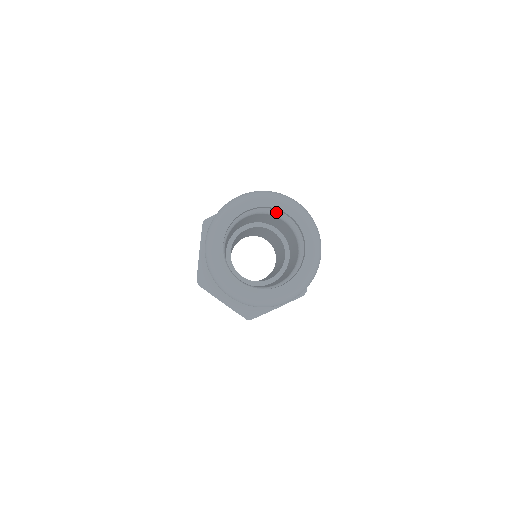
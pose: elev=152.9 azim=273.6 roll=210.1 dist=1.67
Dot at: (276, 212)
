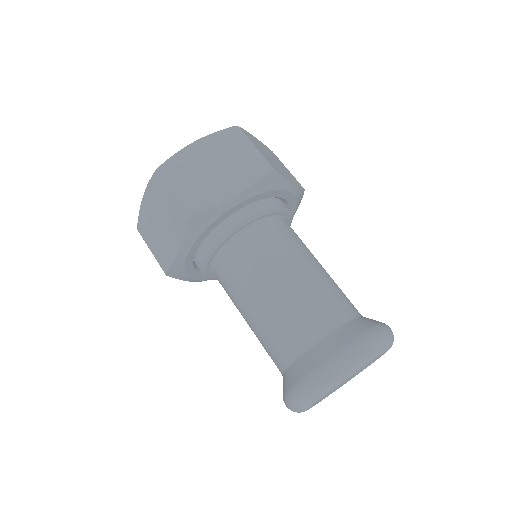
Dot at: occluded
